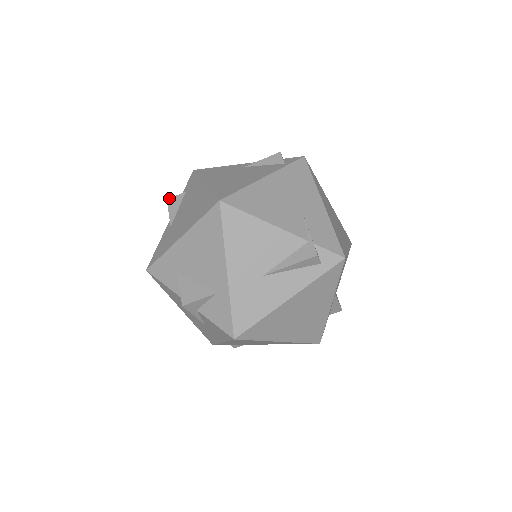
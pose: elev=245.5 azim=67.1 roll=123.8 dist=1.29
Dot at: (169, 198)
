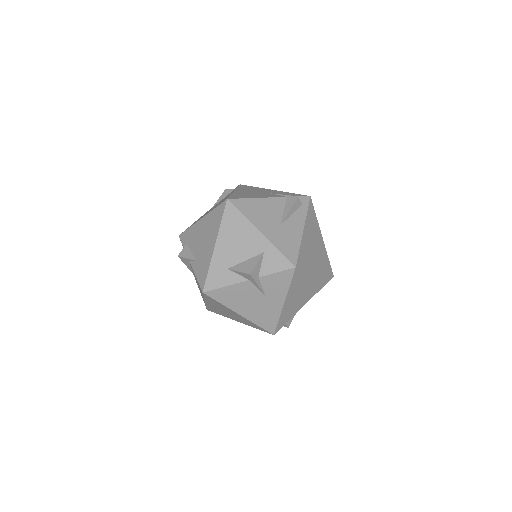
Dot at: occluded
